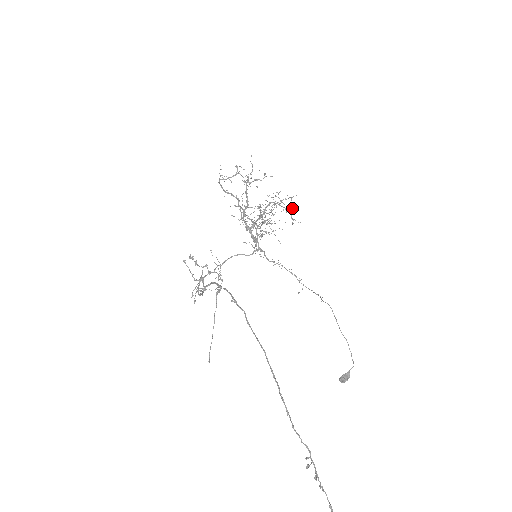
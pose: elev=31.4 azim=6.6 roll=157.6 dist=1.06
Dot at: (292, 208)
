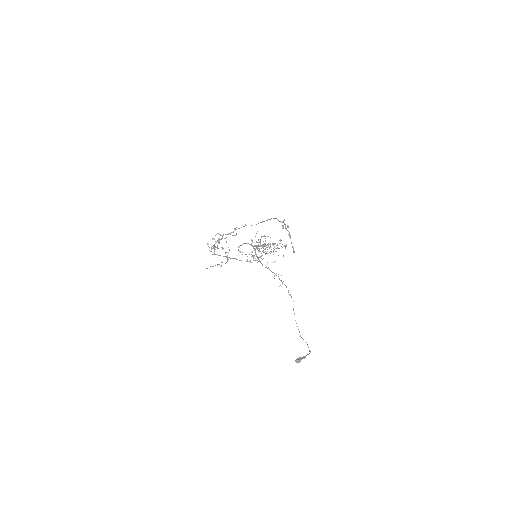
Dot at: occluded
